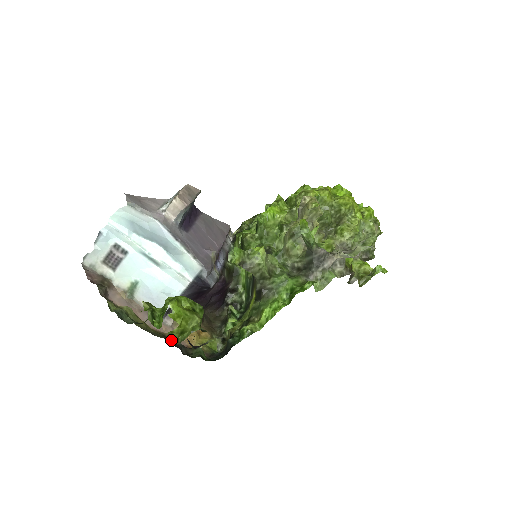
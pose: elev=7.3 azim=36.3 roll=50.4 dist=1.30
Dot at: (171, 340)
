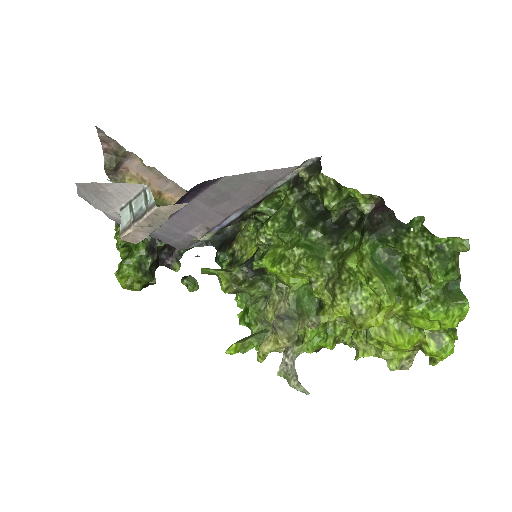
Dot at: occluded
